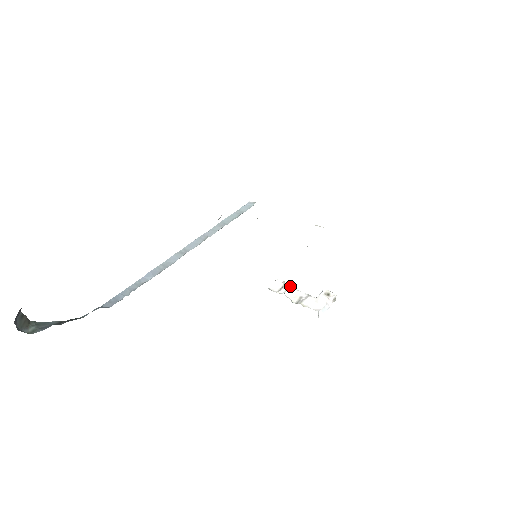
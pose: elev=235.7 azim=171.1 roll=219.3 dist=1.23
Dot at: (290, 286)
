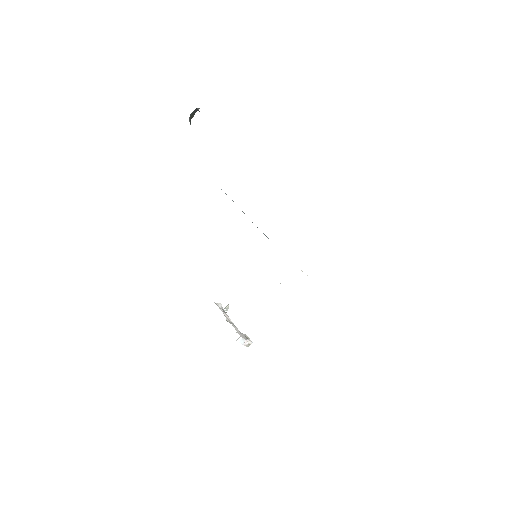
Dot at: occluded
